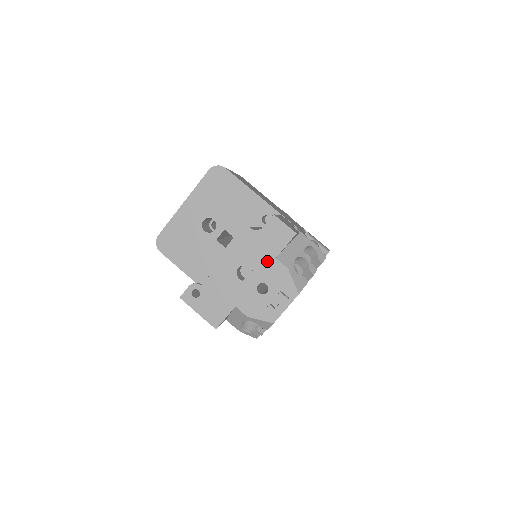
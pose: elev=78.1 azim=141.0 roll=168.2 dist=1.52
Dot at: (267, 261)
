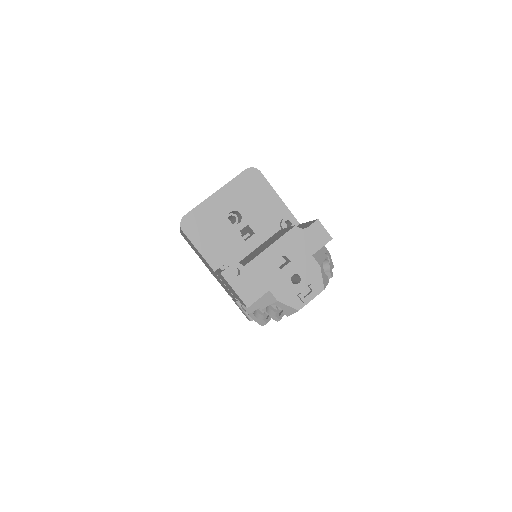
Dot at: (304, 256)
